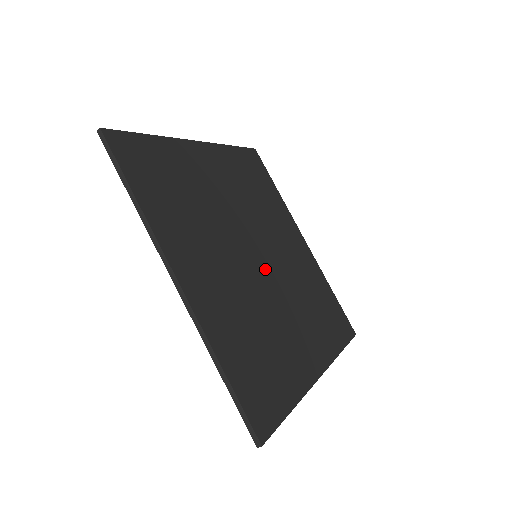
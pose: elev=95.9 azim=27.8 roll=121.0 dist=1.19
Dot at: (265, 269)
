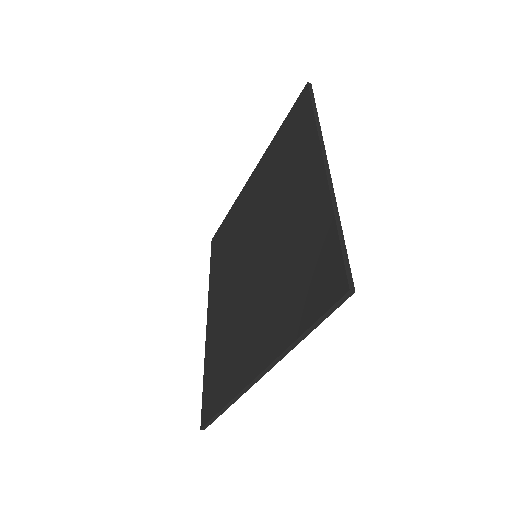
Dot at: occluded
